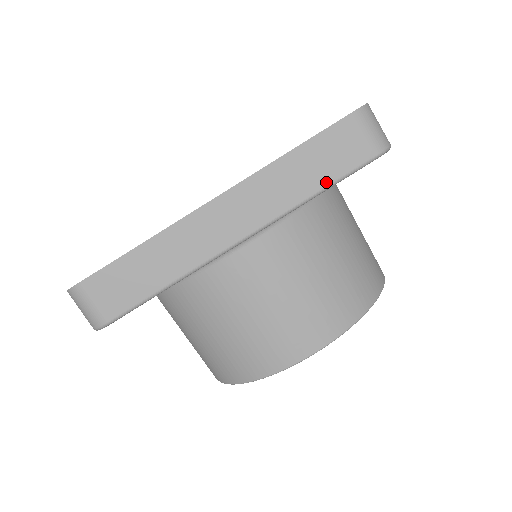
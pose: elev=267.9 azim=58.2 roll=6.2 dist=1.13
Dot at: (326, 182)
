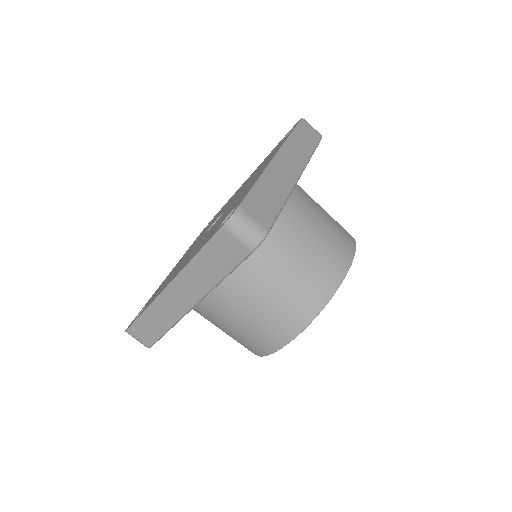
Dot at: (225, 272)
